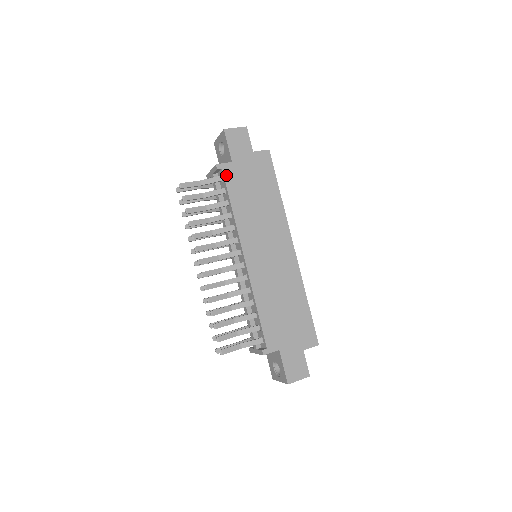
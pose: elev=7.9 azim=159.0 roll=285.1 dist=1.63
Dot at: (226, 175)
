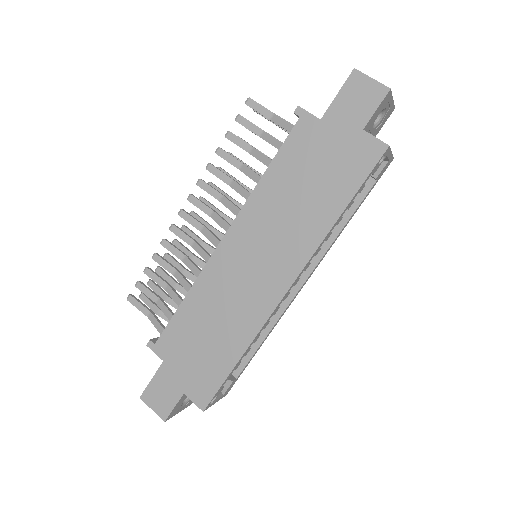
Dot at: (297, 129)
